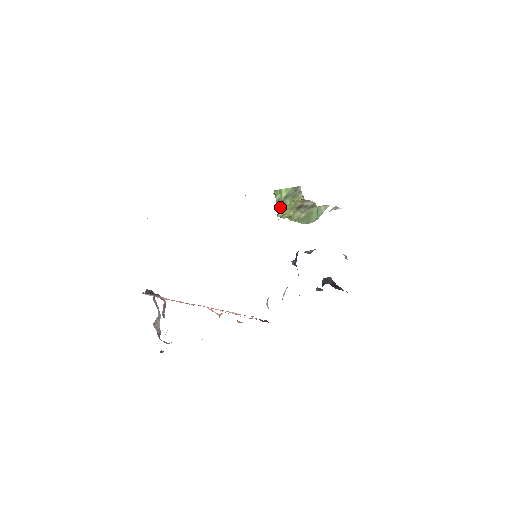
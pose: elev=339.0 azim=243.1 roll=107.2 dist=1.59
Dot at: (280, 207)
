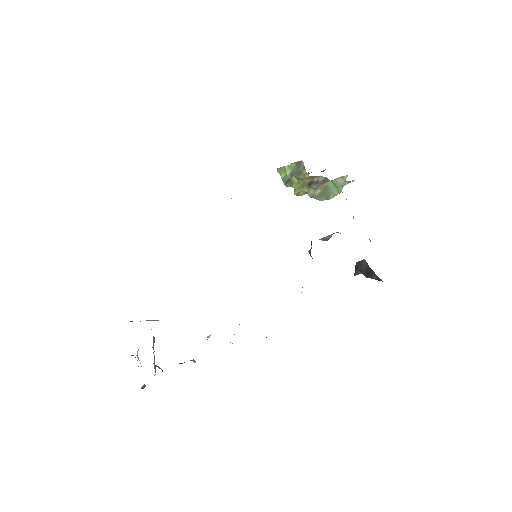
Dot at: occluded
